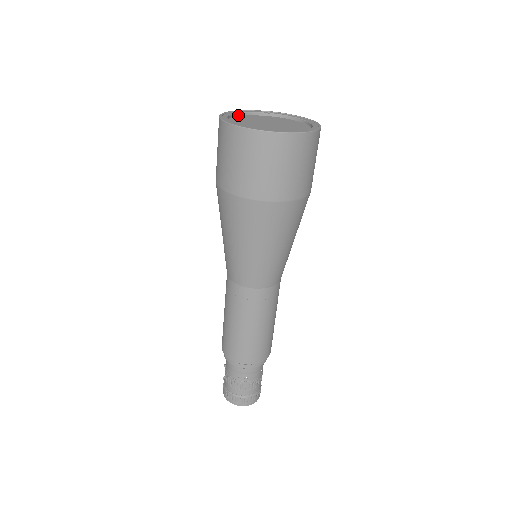
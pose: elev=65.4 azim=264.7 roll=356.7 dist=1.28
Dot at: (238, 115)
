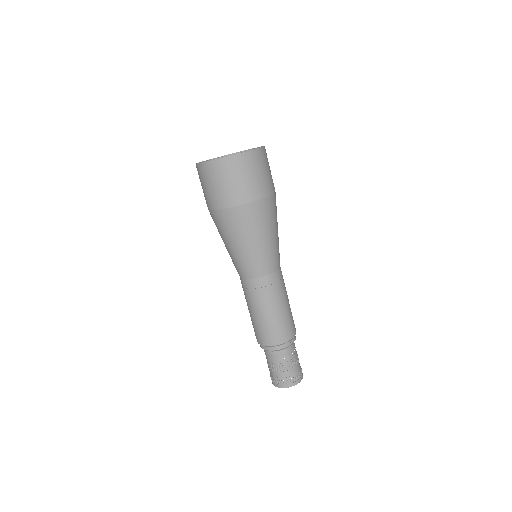
Dot at: occluded
